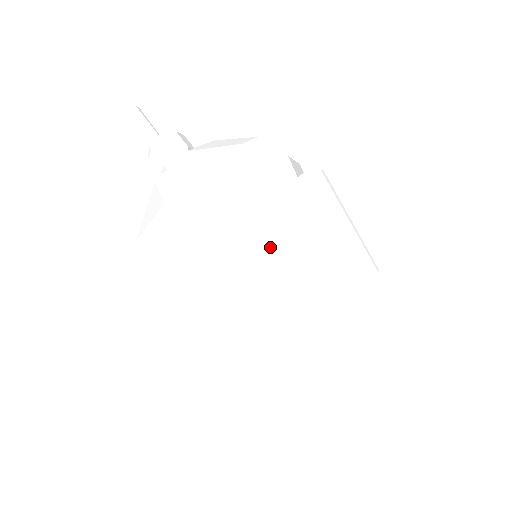
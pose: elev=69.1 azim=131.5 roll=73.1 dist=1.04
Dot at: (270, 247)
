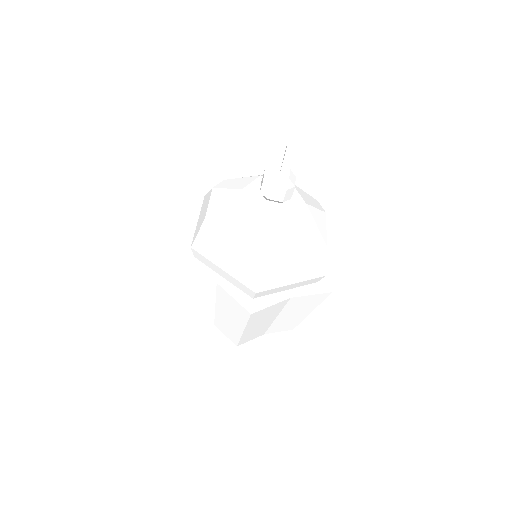
Dot at: (275, 311)
